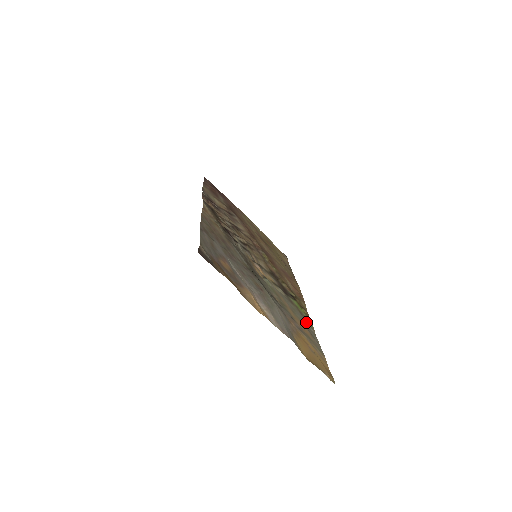
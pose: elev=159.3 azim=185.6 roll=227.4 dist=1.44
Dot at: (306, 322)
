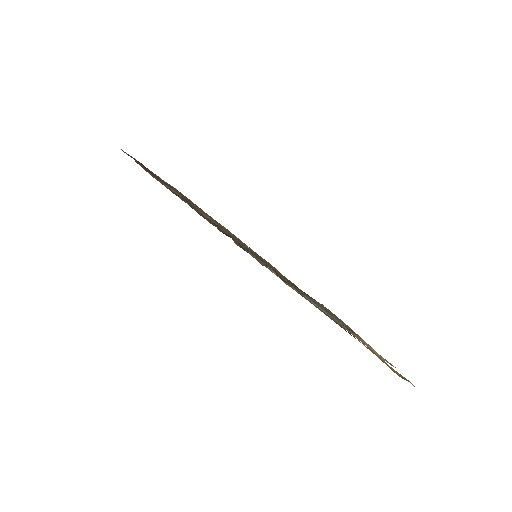
Dot at: occluded
